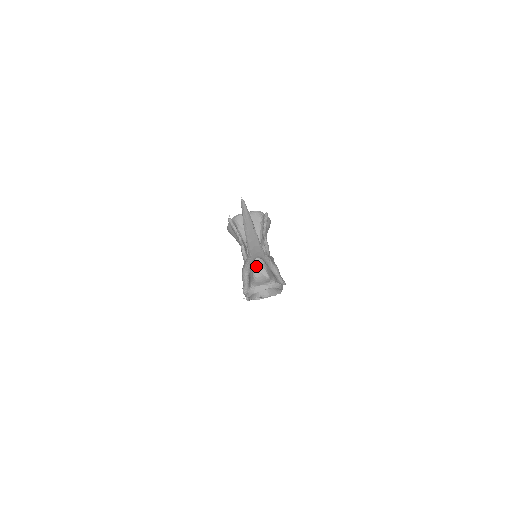
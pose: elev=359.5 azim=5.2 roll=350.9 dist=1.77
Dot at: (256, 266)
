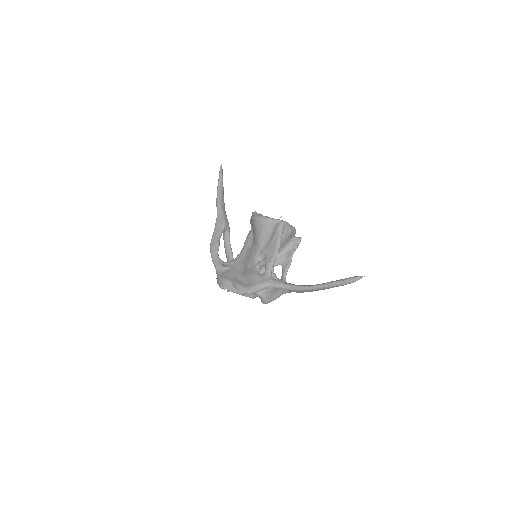
Dot at: occluded
